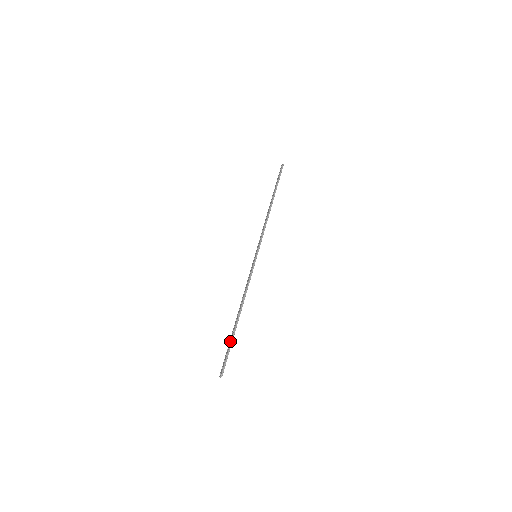
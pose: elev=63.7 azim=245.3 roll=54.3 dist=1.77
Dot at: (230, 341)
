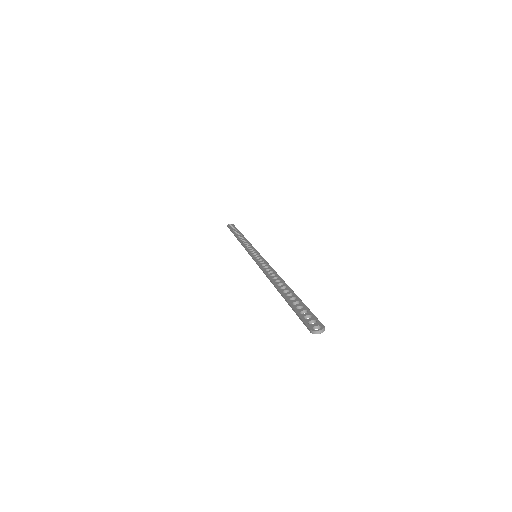
Dot at: (297, 300)
